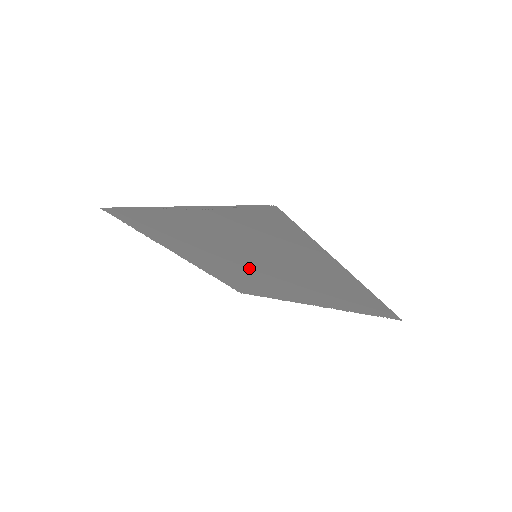
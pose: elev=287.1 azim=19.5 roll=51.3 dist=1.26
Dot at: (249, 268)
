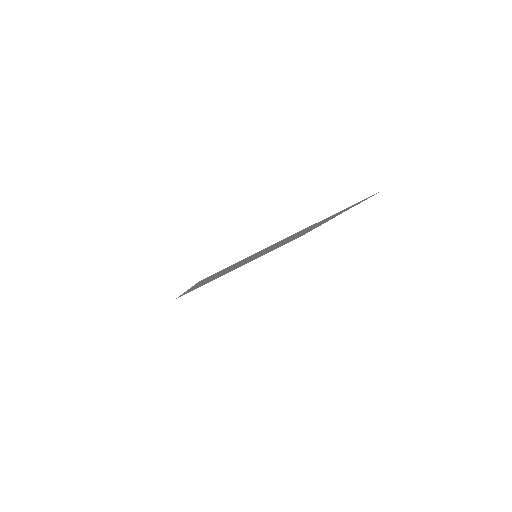
Dot at: occluded
